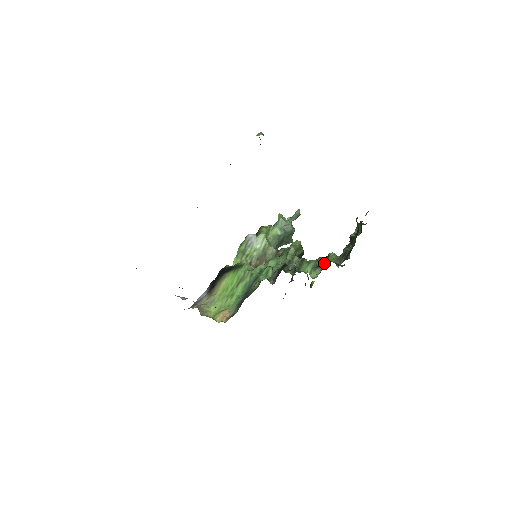
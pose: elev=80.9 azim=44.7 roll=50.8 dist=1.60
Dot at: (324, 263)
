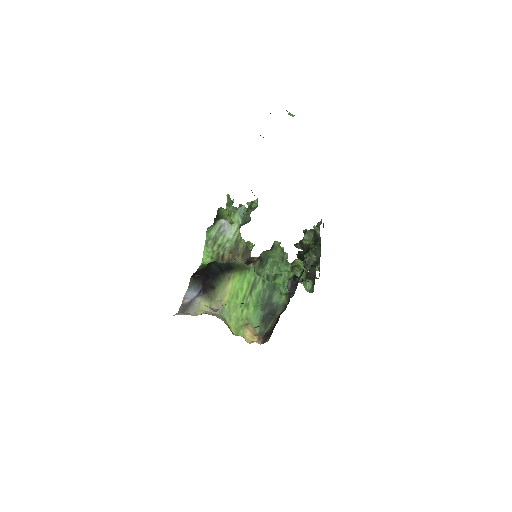
Dot at: (313, 275)
